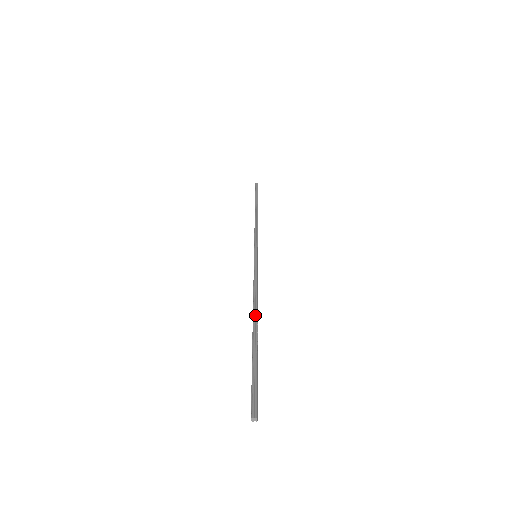
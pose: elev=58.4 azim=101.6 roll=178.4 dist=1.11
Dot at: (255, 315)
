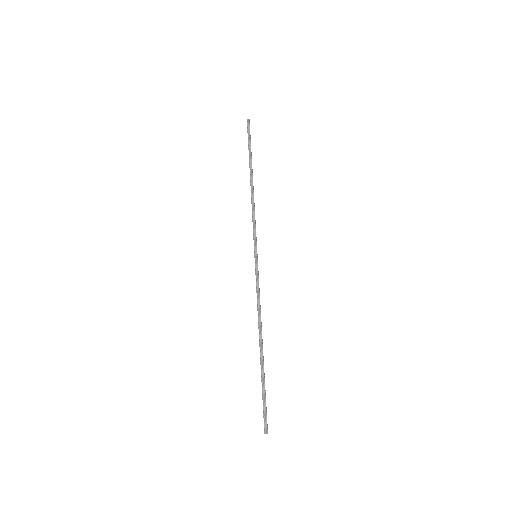
Dot at: (261, 337)
